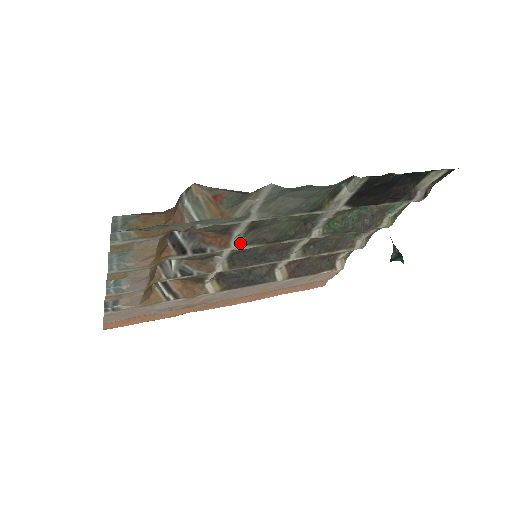
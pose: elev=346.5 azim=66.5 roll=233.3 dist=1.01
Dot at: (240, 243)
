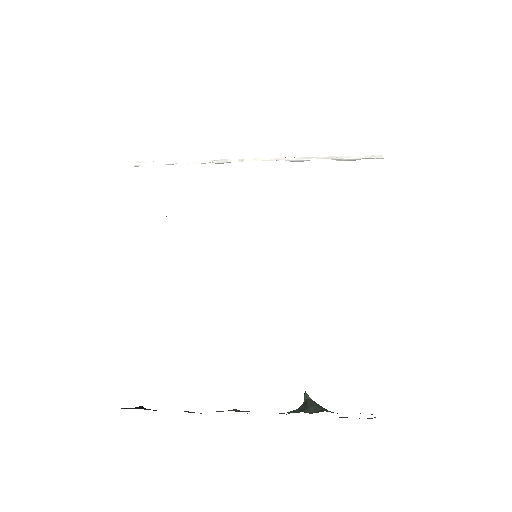
Dot at: occluded
